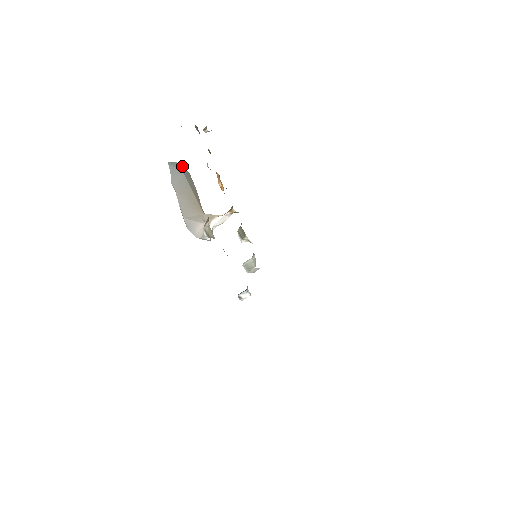
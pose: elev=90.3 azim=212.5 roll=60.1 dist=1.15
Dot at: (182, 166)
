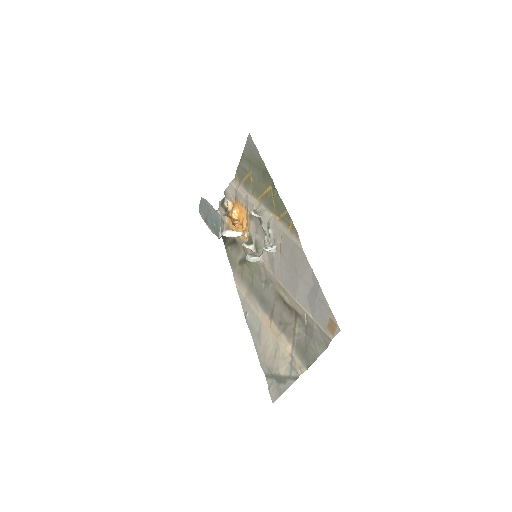
Dot at: occluded
